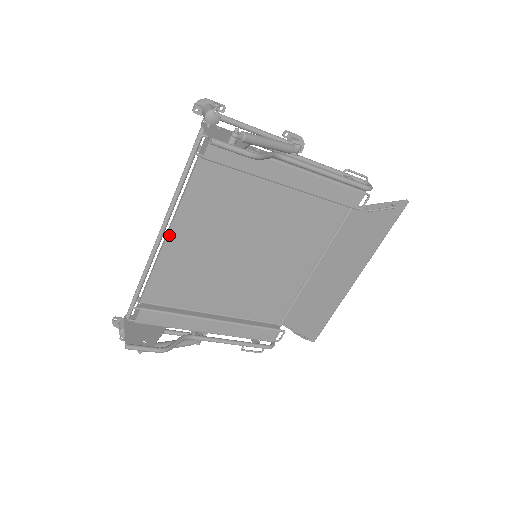
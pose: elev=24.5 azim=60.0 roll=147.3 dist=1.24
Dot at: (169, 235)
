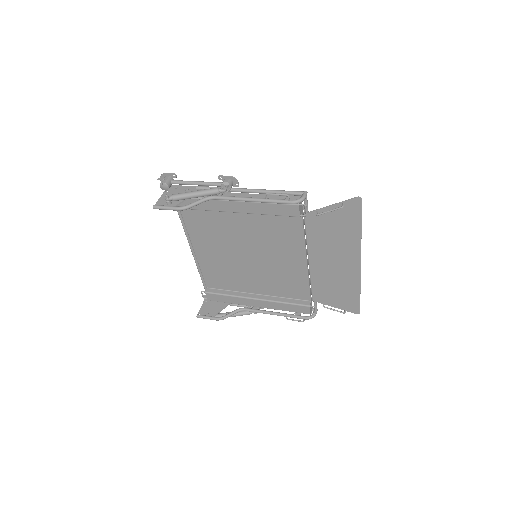
Dot at: (195, 250)
